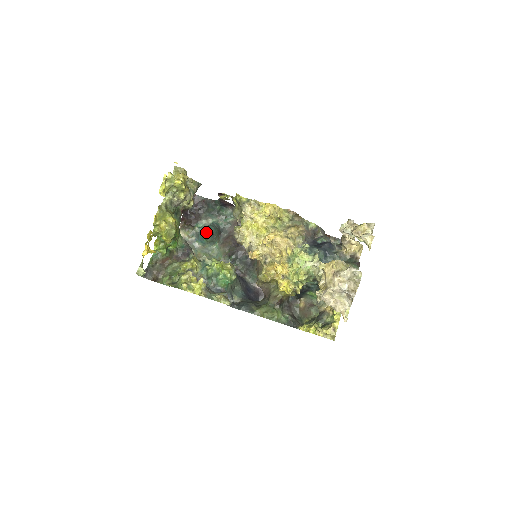
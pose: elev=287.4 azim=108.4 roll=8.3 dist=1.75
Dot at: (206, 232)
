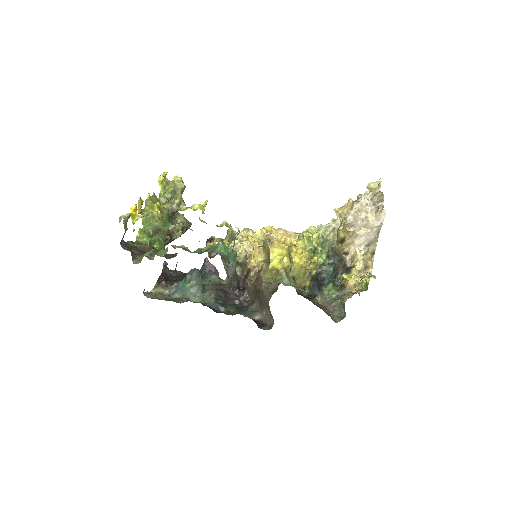
Dot at: (191, 271)
